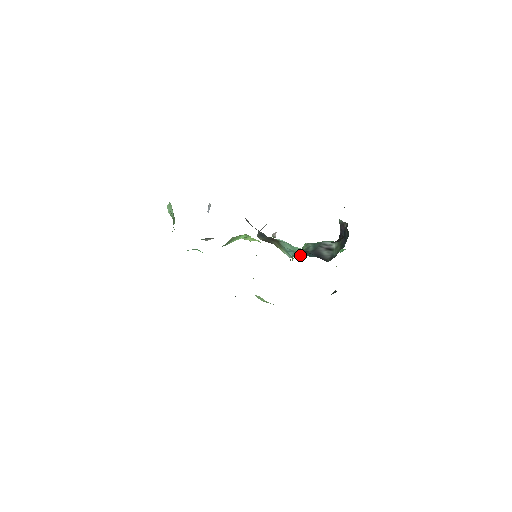
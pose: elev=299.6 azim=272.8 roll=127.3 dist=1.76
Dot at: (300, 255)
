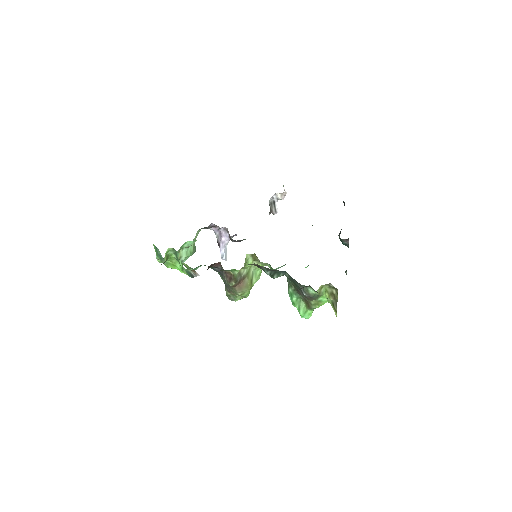
Dot at: occluded
